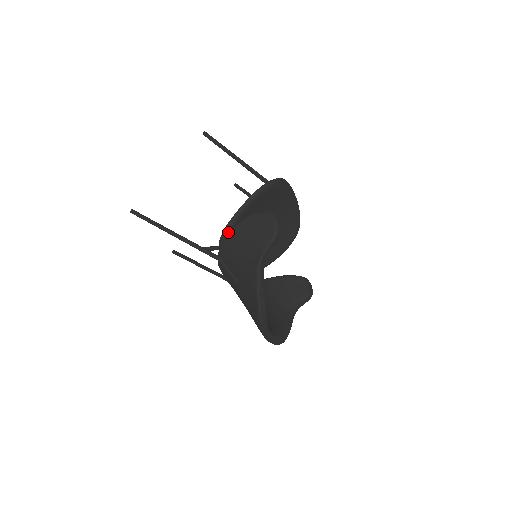
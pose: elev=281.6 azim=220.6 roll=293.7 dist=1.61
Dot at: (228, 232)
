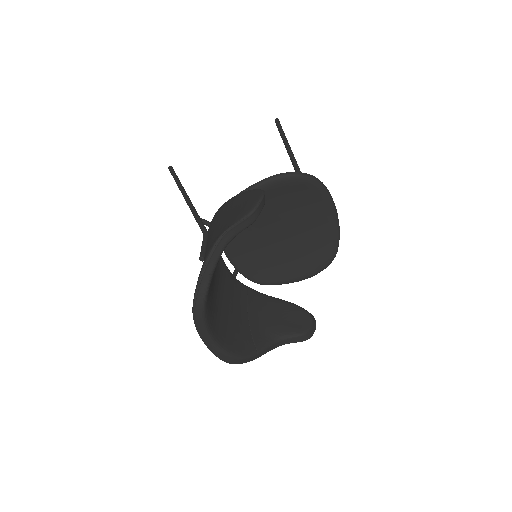
Dot at: occluded
